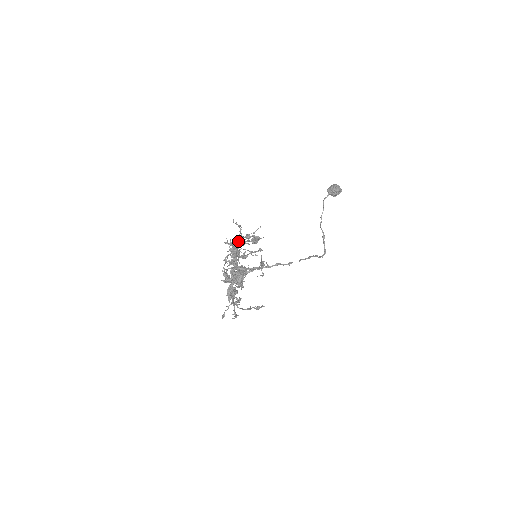
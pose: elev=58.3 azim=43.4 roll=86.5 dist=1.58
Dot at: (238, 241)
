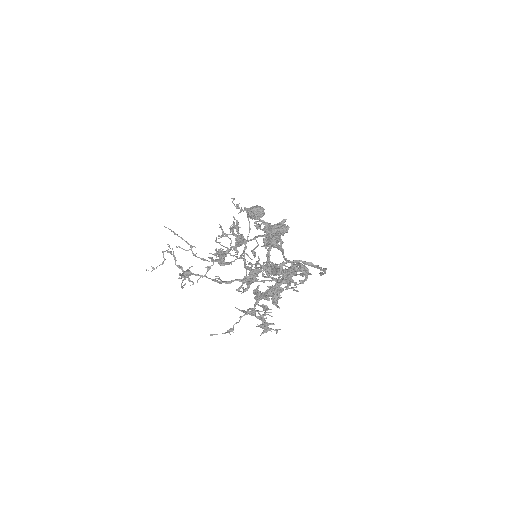
Dot at: (284, 226)
